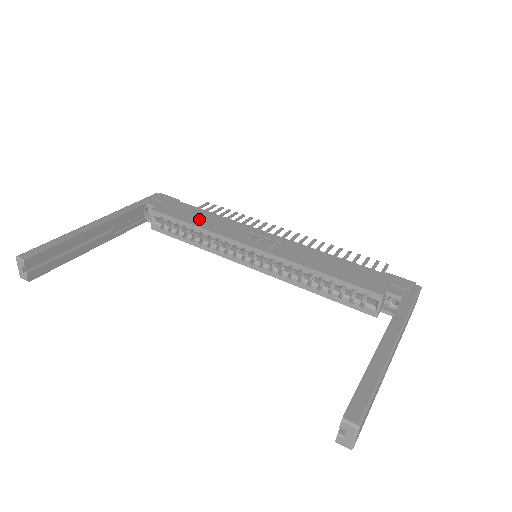
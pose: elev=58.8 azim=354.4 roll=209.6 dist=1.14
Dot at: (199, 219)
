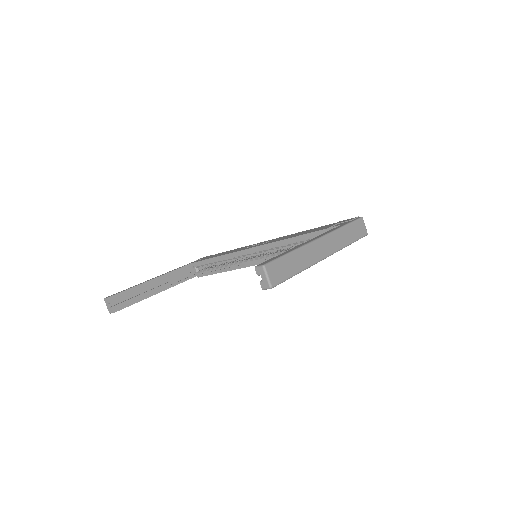
Dot at: (221, 254)
